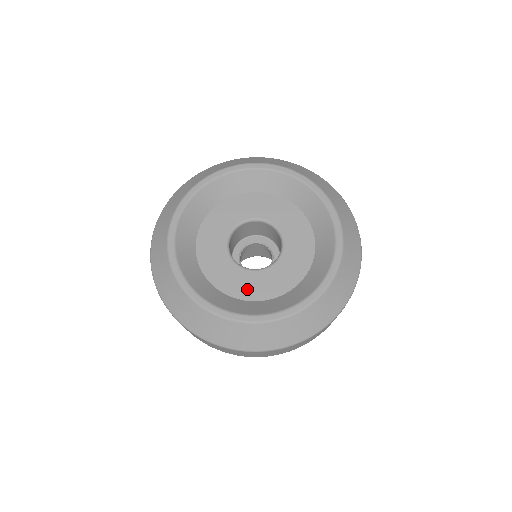
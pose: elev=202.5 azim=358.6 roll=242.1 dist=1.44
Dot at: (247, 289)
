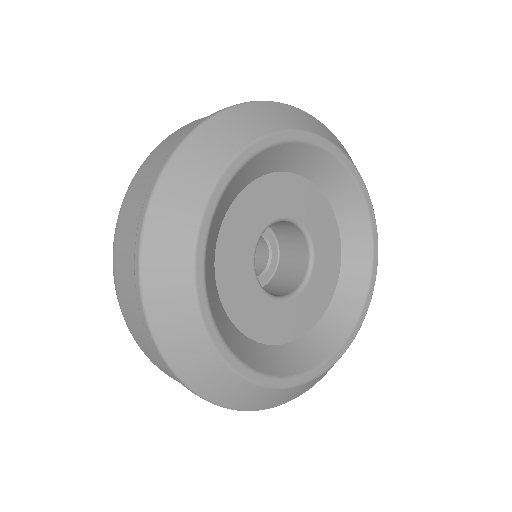
Dot at: (292, 325)
